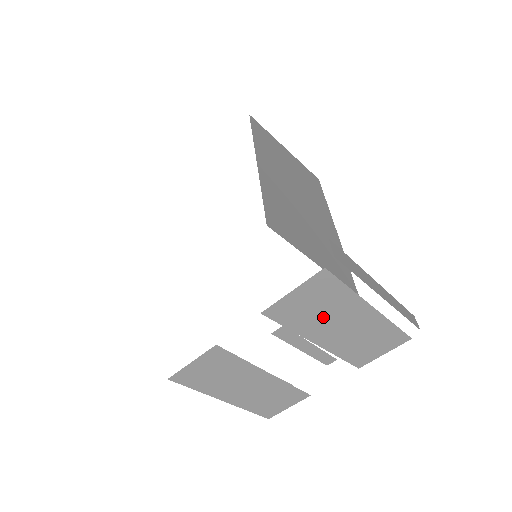
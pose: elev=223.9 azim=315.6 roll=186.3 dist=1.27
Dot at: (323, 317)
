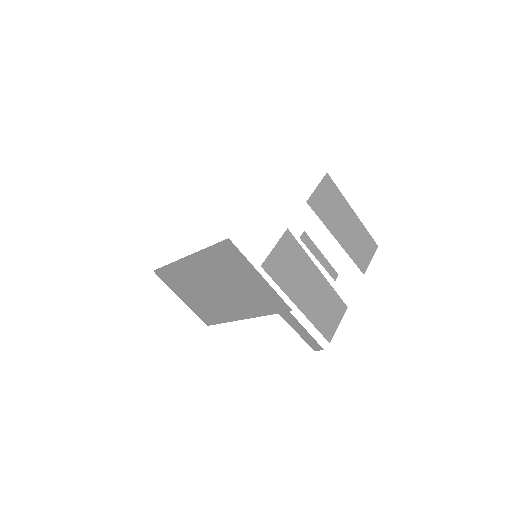
Dot at: (335, 214)
